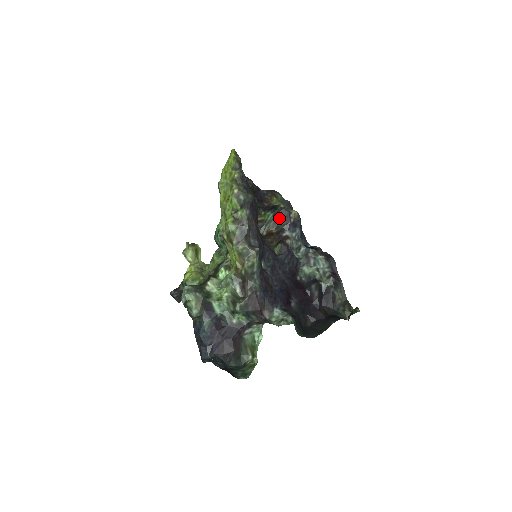
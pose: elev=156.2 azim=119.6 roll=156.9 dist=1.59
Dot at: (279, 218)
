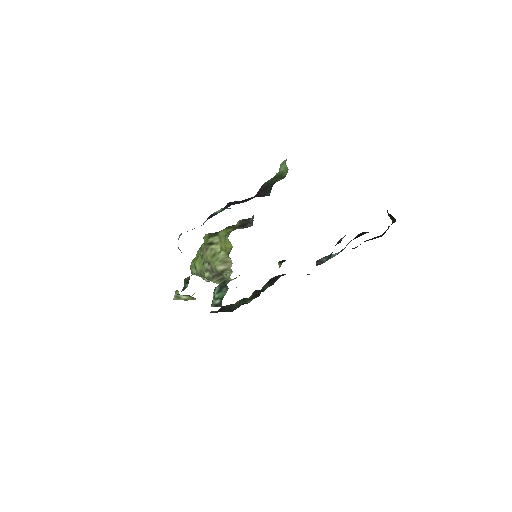
Dot at: (271, 282)
